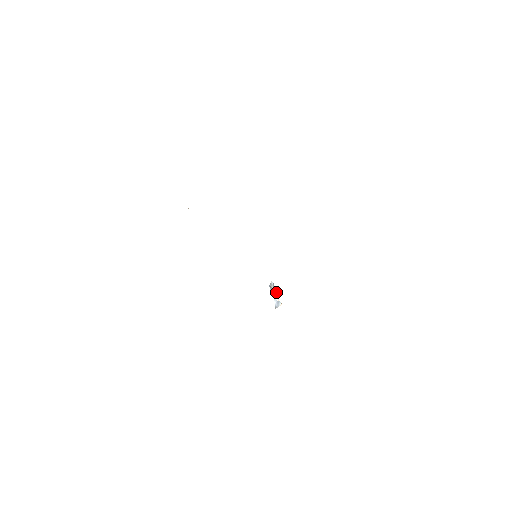
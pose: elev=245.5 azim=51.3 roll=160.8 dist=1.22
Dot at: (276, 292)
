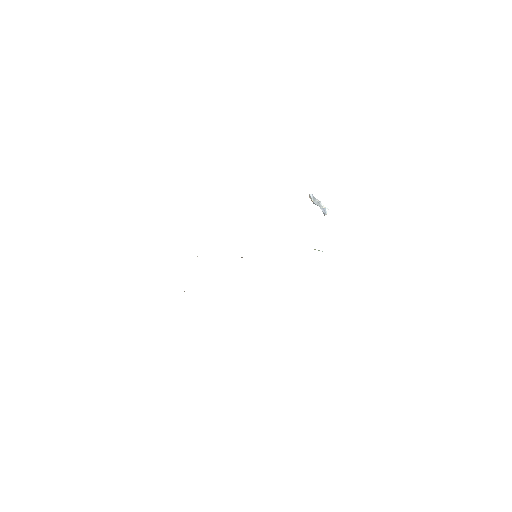
Dot at: (318, 202)
